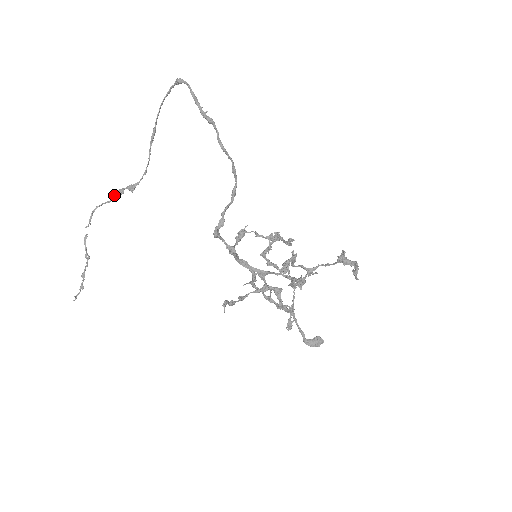
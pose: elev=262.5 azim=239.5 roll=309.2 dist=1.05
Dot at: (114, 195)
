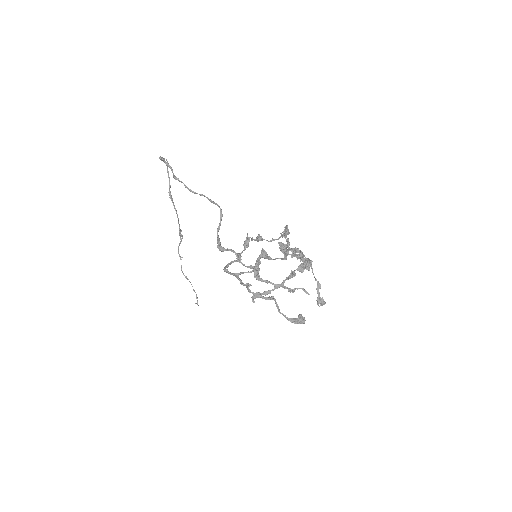
Dot at: (180, 237)
